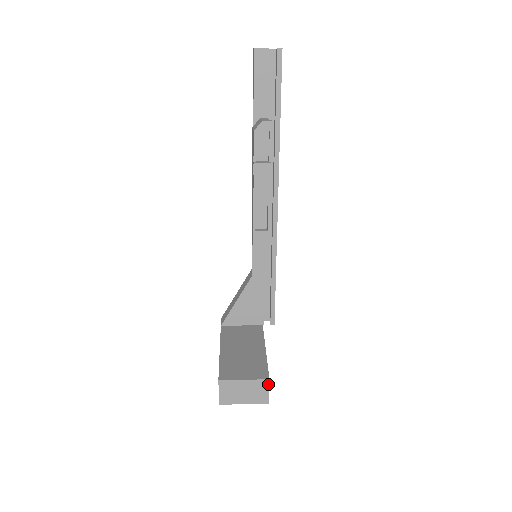
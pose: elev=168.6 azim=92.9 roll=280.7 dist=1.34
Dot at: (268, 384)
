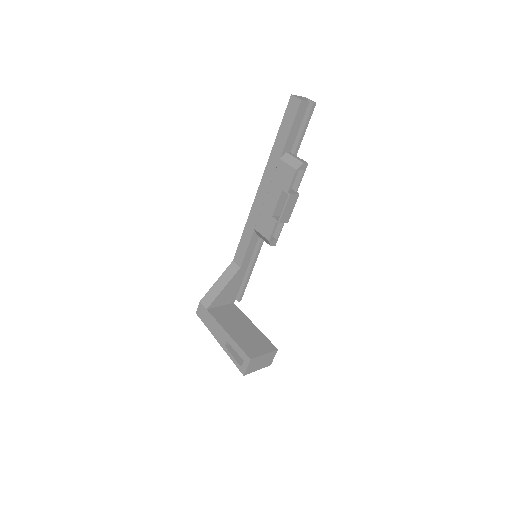
Dot at: occluded
